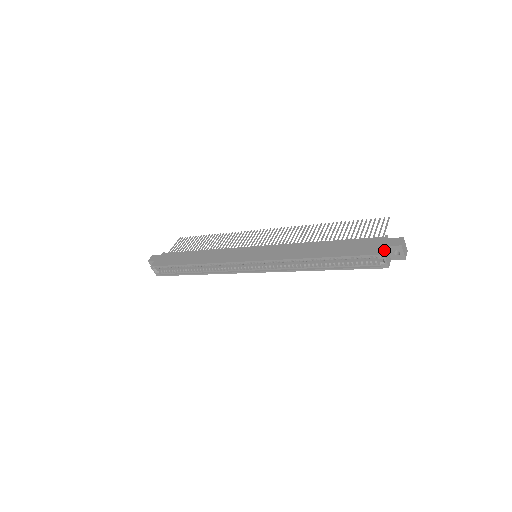
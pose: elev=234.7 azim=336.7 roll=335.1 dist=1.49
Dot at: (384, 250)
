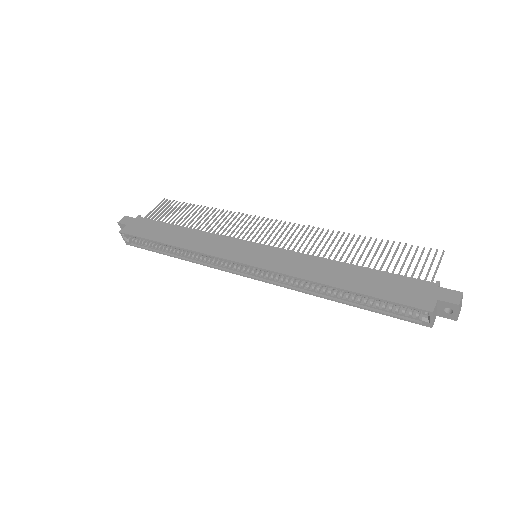
Dot at: (433, 305)
